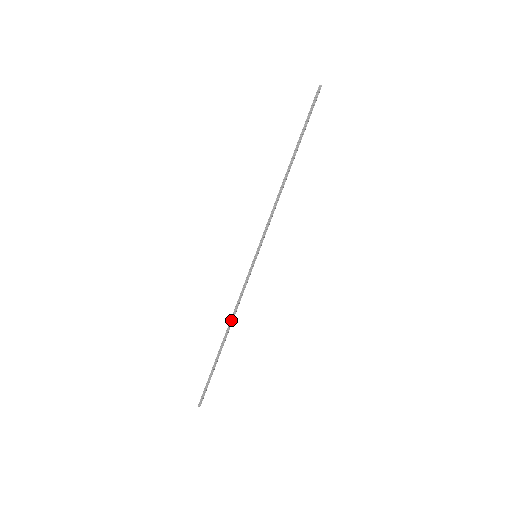
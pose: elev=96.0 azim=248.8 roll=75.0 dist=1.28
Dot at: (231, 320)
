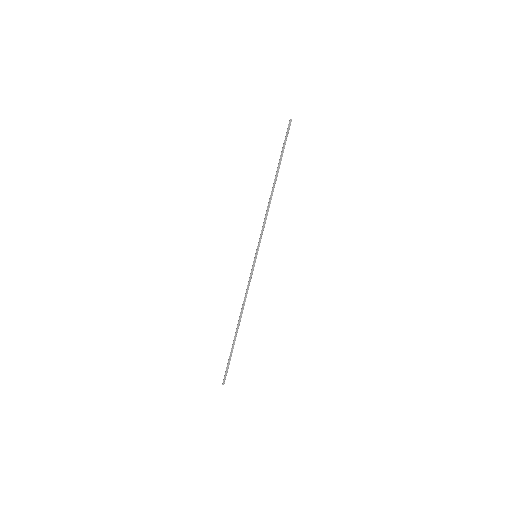
Dot at: (242, 310)
